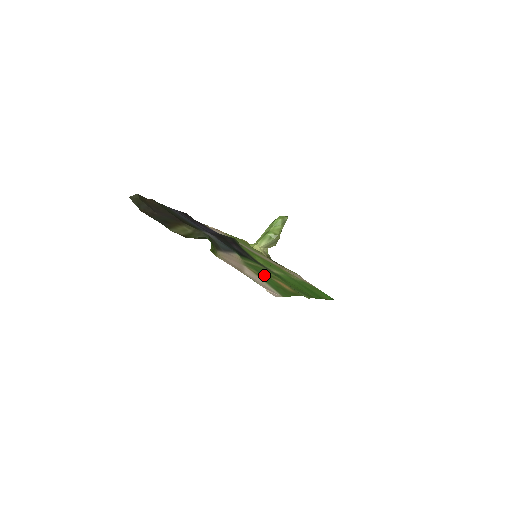
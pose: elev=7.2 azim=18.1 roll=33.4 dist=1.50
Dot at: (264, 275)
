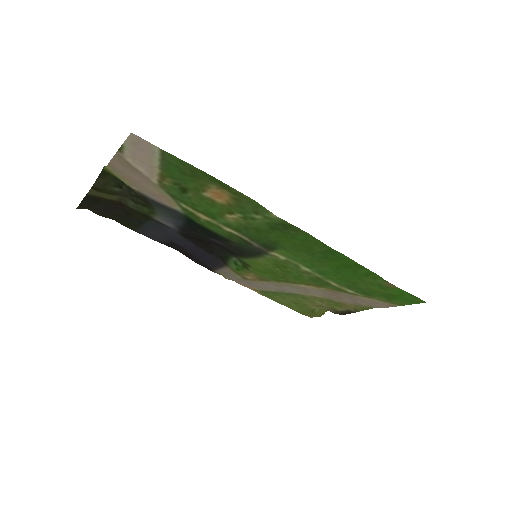
Dot at: (183, 186)
